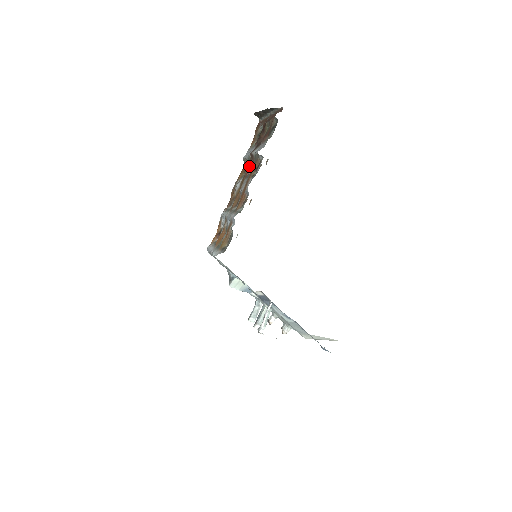
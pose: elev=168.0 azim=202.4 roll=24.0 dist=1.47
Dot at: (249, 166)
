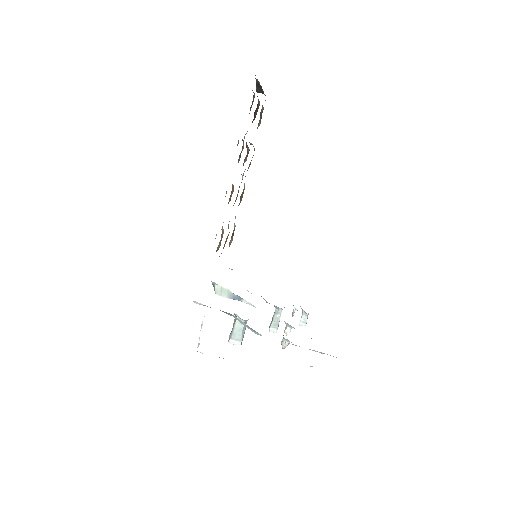
Dot at: (247, 153)
